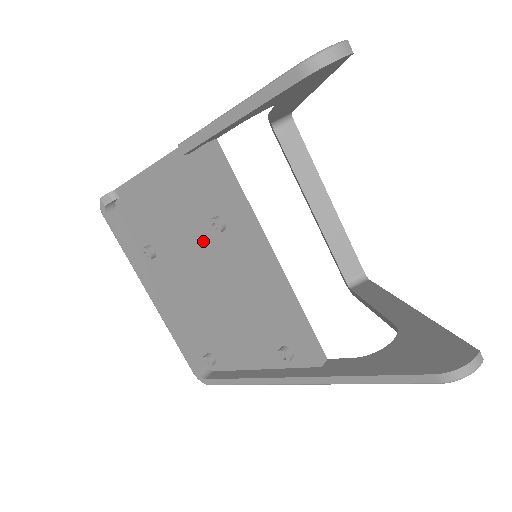
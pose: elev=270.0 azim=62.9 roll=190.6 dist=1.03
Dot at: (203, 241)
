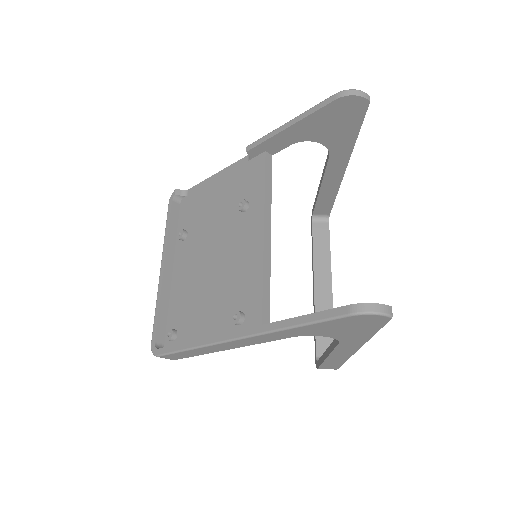
Dot at: (226, 222)
